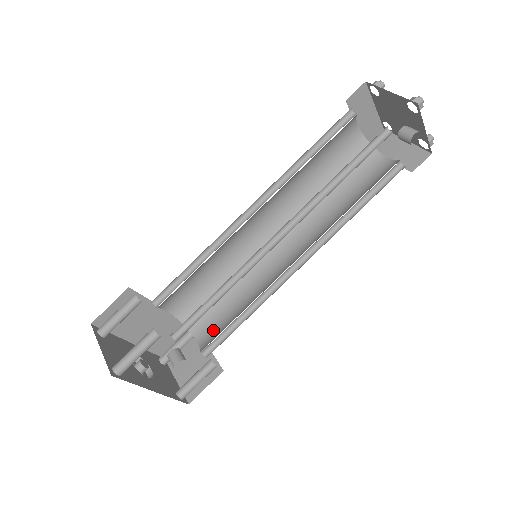
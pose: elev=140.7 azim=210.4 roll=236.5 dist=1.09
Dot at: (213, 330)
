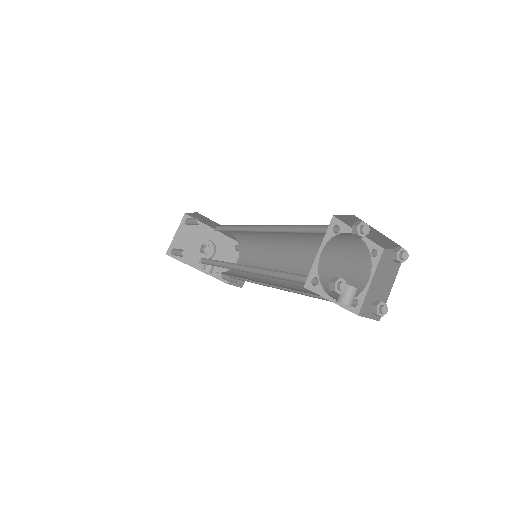
Dot at: occluded
